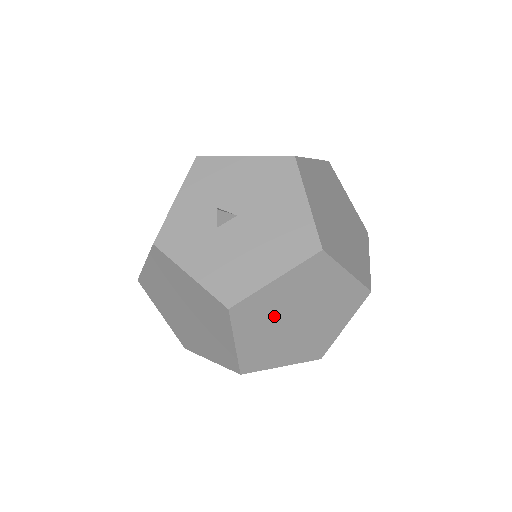
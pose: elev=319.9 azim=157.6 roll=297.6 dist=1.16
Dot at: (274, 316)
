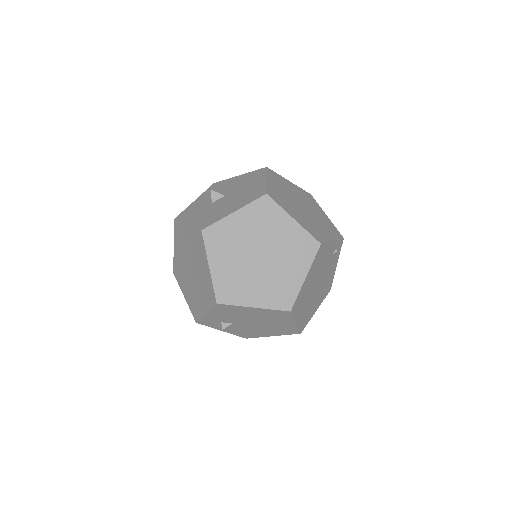
Dot at: (238, 247)
